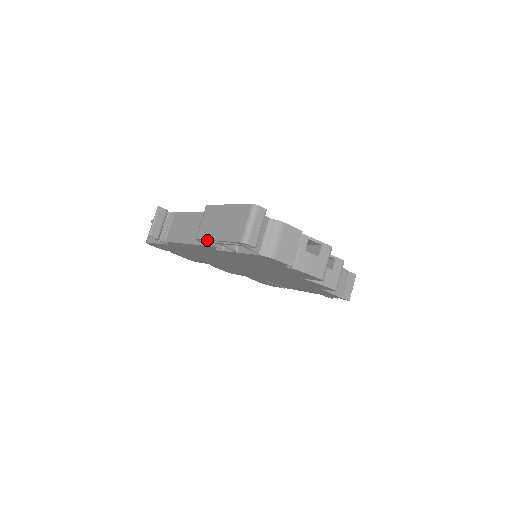
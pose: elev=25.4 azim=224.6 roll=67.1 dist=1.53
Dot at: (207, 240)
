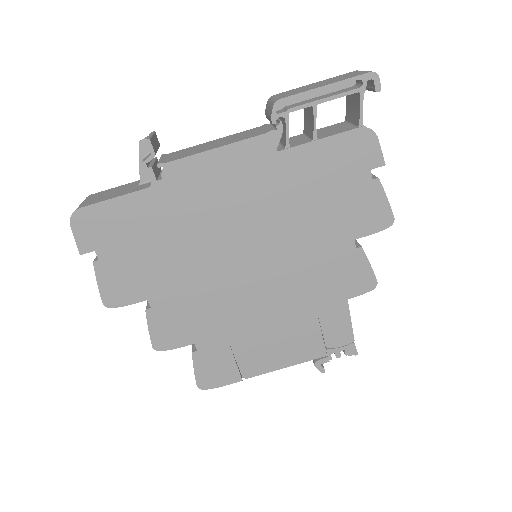
Dot at: (301, 96)
